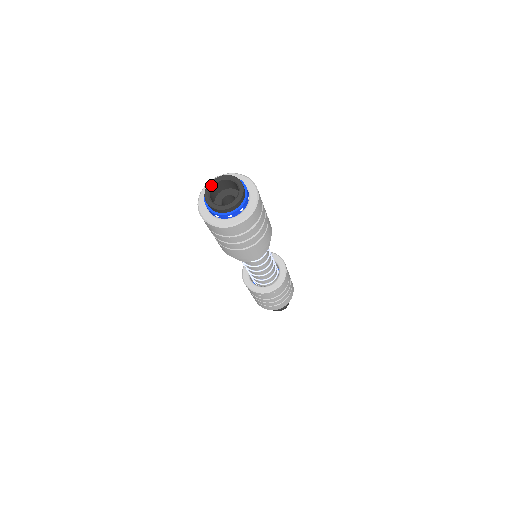
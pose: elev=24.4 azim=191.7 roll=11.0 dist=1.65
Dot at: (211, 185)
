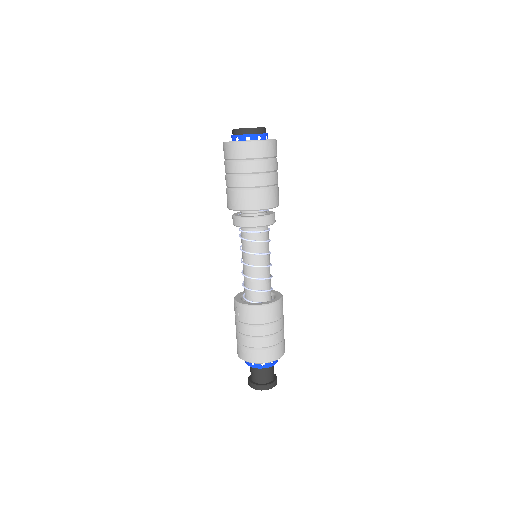
Dot at: occluded
